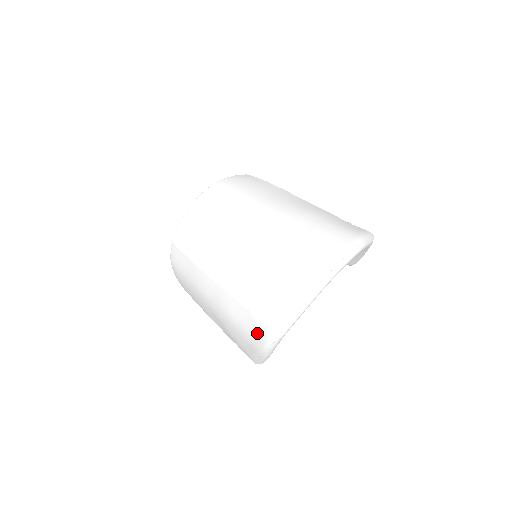
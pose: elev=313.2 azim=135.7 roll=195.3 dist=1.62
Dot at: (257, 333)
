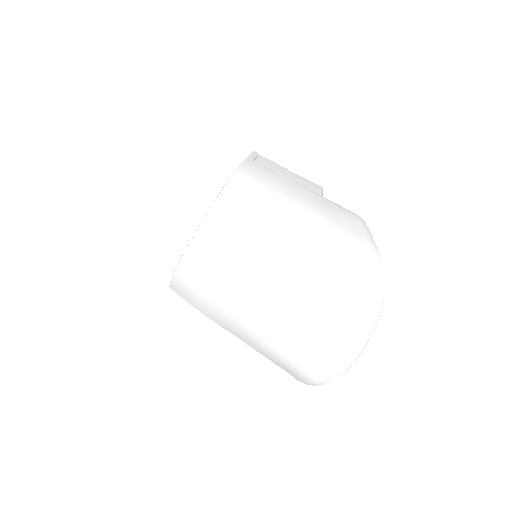
Dot at: occluded
